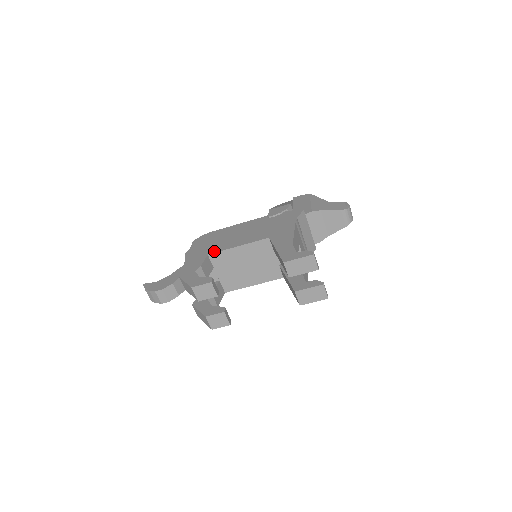
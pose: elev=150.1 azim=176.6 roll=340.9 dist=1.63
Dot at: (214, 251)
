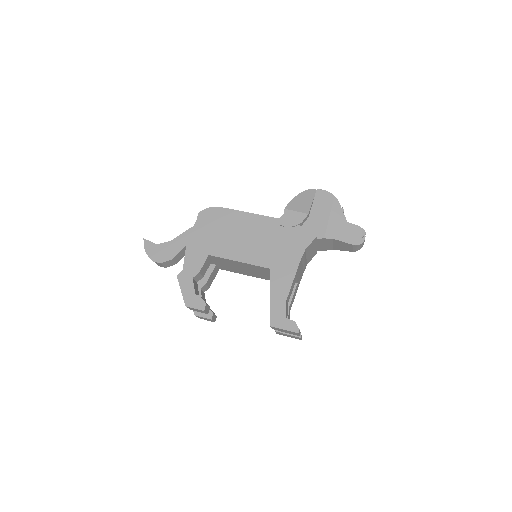
Dot at: (216, 253)
